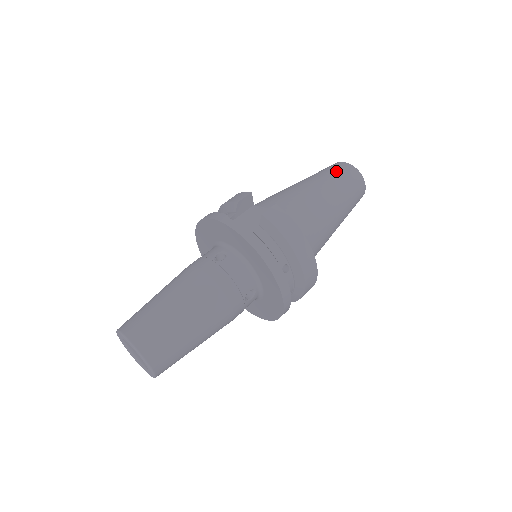
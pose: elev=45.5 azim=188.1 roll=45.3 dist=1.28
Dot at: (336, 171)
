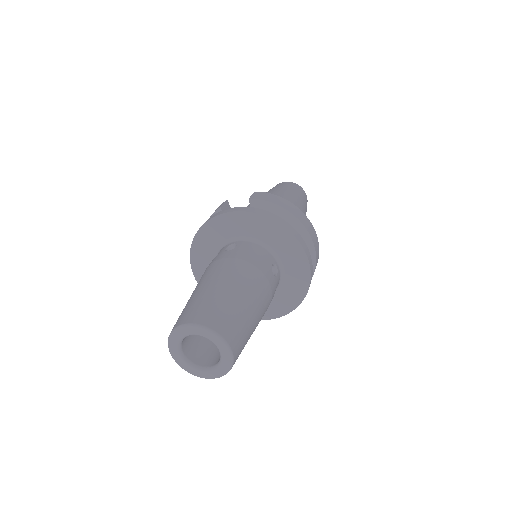
Dot at: (278, 186)
